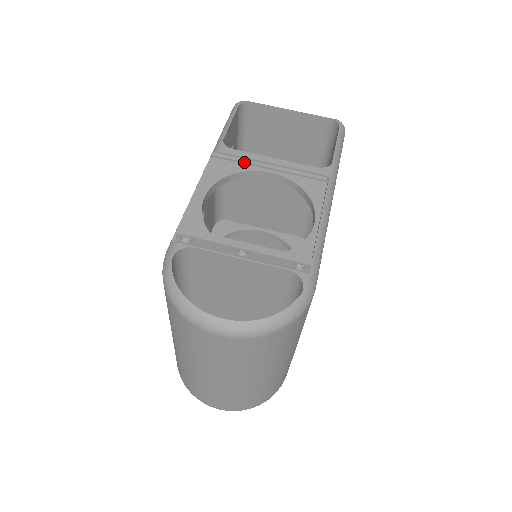
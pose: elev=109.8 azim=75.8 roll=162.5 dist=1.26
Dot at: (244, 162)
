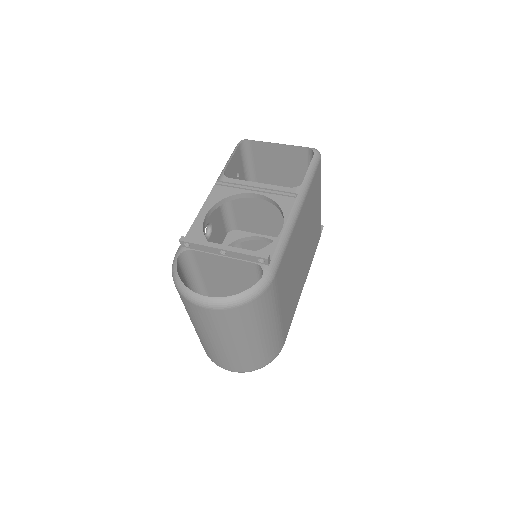
Dot at: (238, 187)
